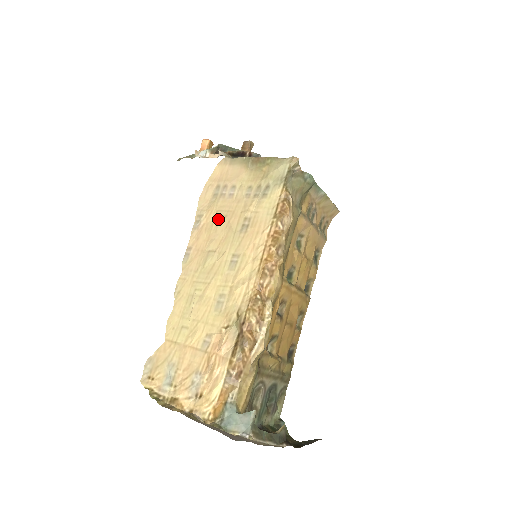
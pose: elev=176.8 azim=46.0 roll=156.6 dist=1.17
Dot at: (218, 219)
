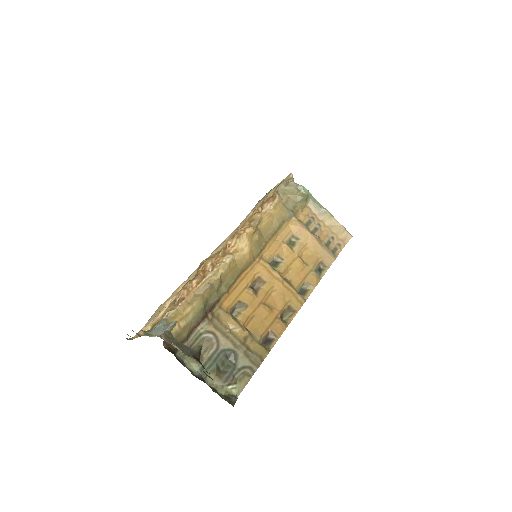
Dot at: occluded
